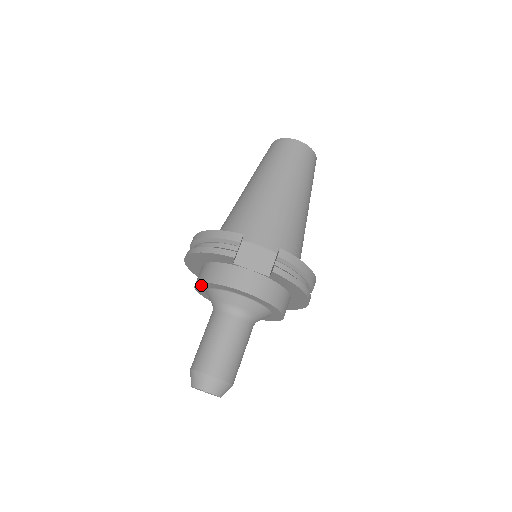
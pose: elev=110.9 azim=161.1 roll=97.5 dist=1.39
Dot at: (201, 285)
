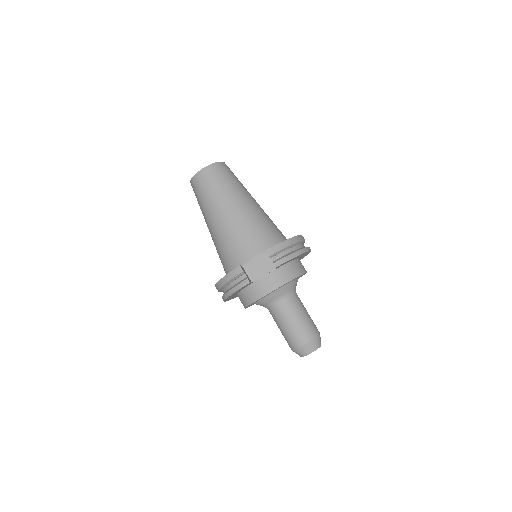
Dot at: (248, 306)
